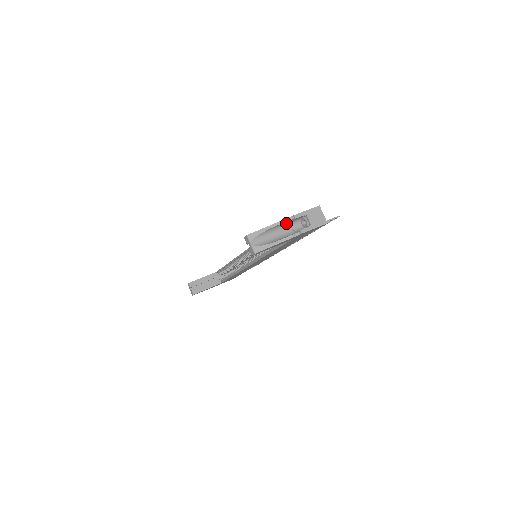
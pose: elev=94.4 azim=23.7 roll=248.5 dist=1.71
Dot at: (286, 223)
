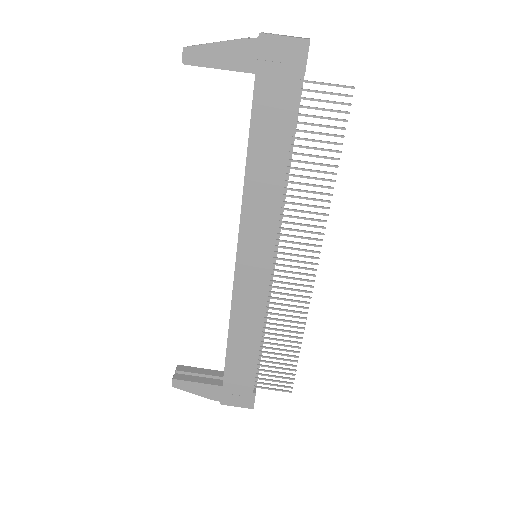
Dot at: occluded
